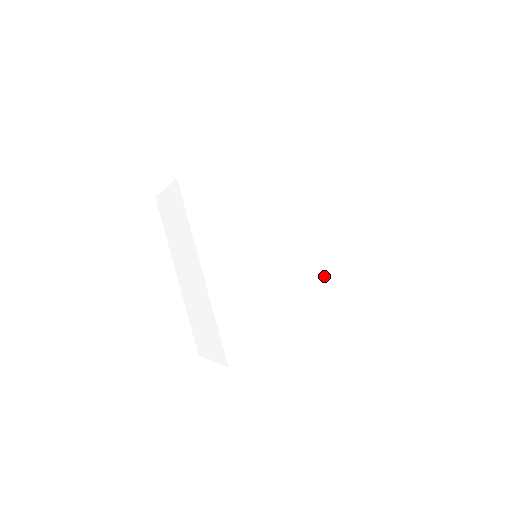
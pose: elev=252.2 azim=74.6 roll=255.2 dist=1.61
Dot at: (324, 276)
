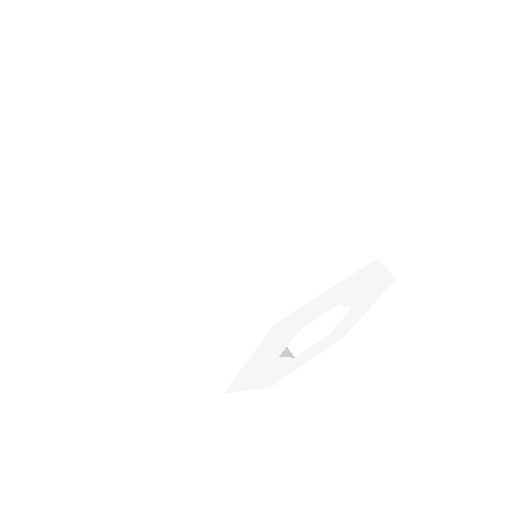
Dot at: (270, 239)
